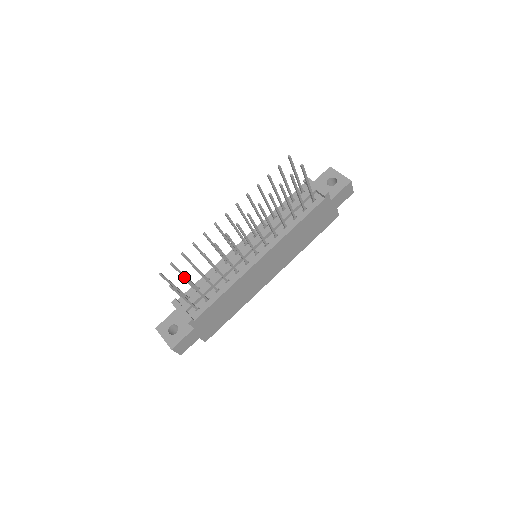
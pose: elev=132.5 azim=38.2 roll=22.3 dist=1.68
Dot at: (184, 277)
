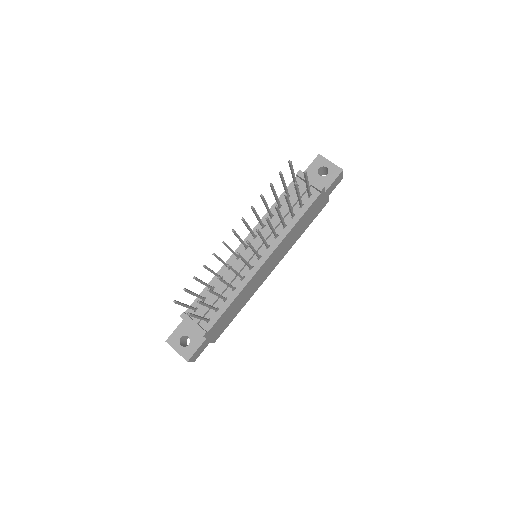
Dot at: (201, 302)
